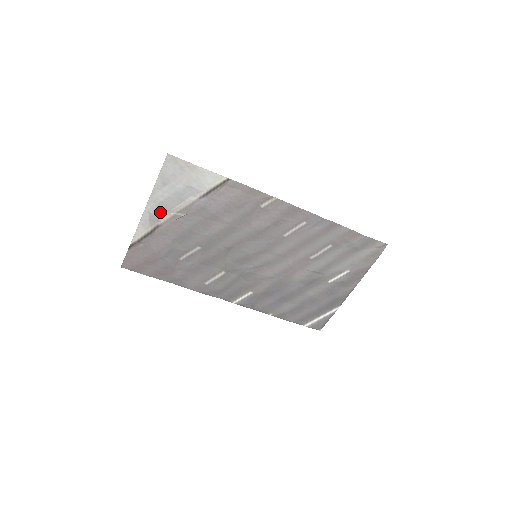
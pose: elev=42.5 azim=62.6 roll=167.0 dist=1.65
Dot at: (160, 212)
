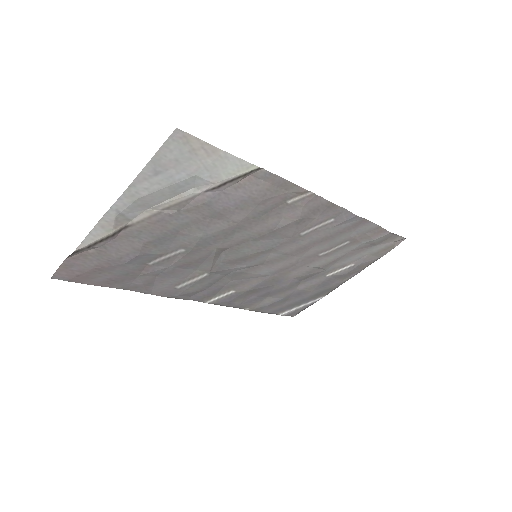
Dot at: (136, 209)
